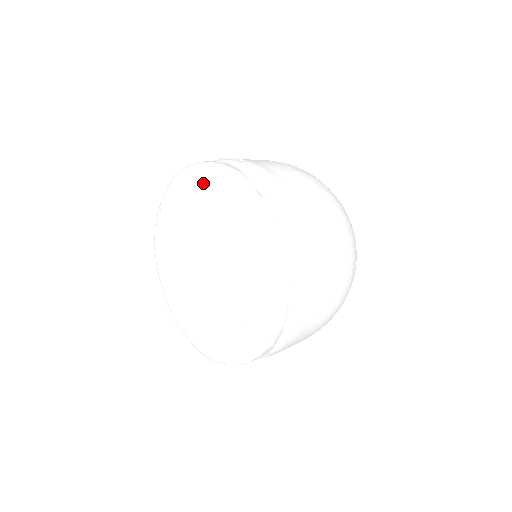
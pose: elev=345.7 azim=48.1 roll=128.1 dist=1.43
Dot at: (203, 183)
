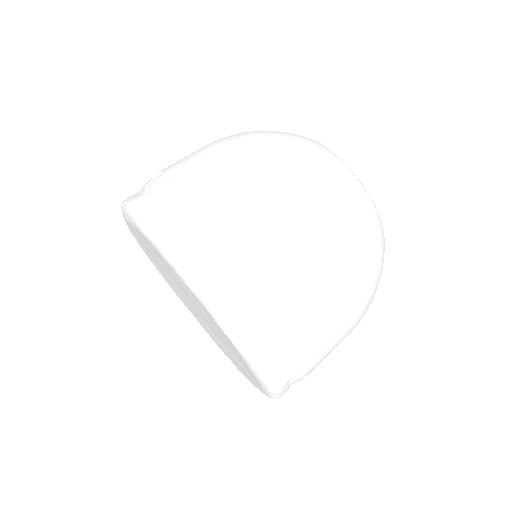
Dot at: (151, 245)
